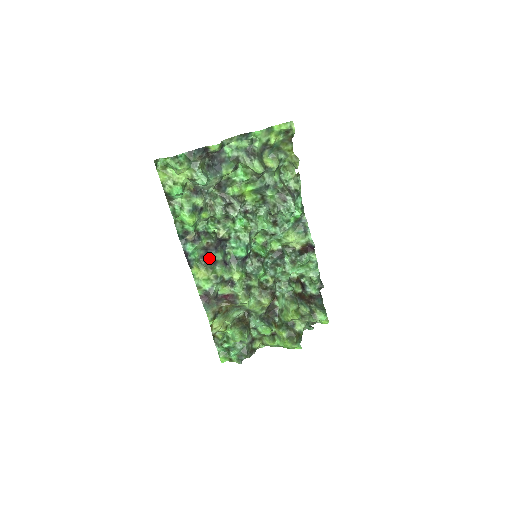
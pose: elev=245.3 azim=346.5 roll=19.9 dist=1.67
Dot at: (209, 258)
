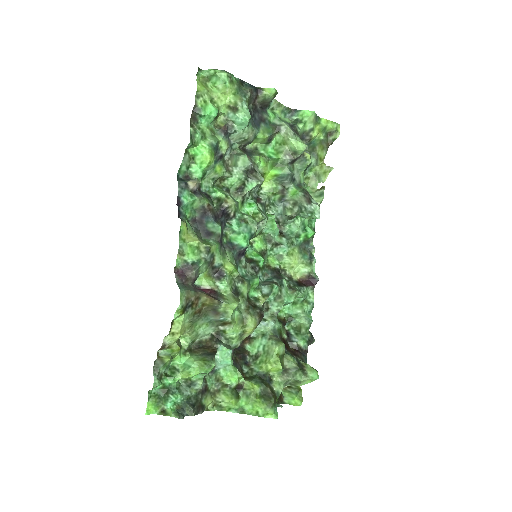
Dot at: (203, 226)
